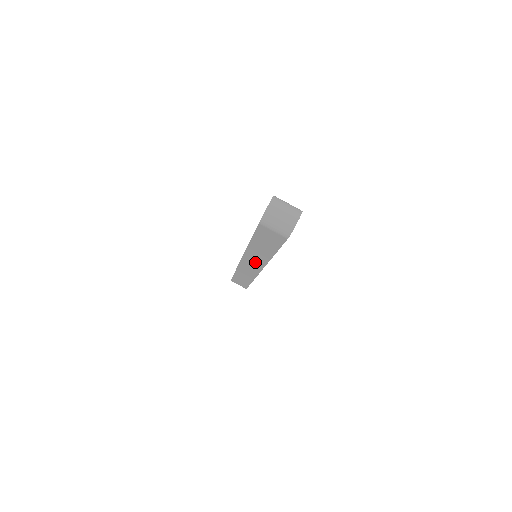
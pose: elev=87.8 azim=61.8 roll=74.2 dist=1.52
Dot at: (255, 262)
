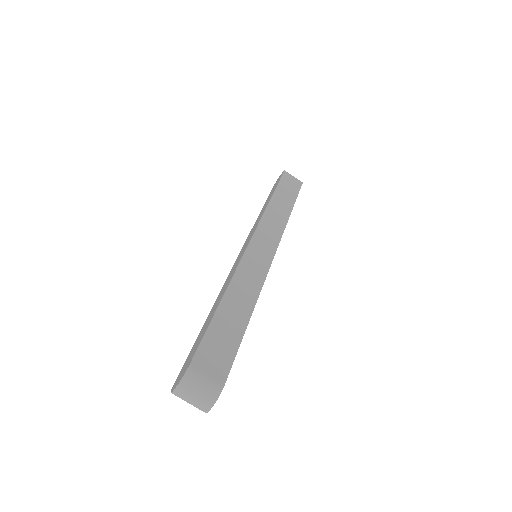
Dot at: occluded
